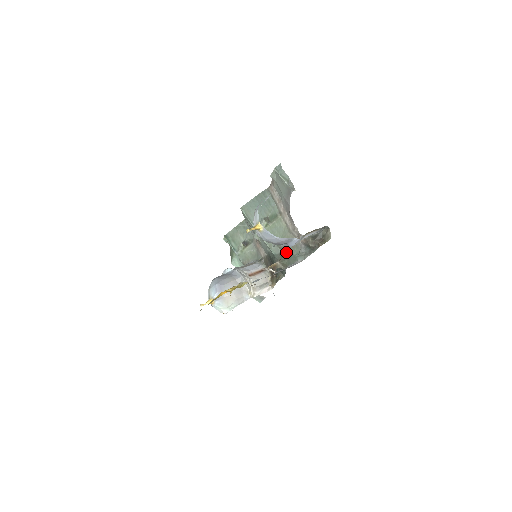
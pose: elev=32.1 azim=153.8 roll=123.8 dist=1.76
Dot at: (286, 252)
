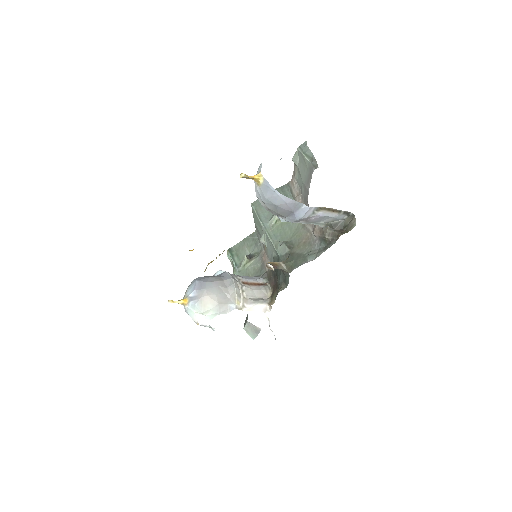
Dot at: (294, 251)
